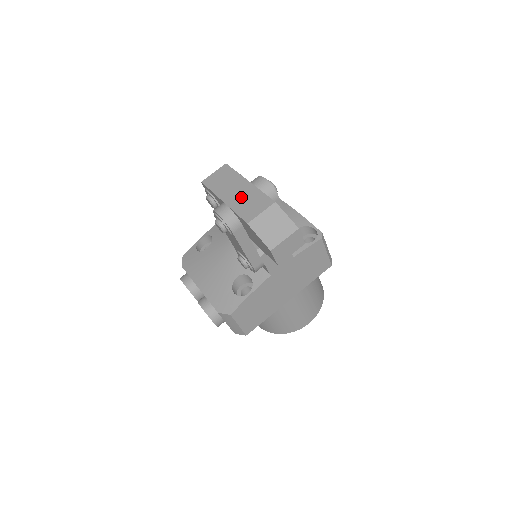
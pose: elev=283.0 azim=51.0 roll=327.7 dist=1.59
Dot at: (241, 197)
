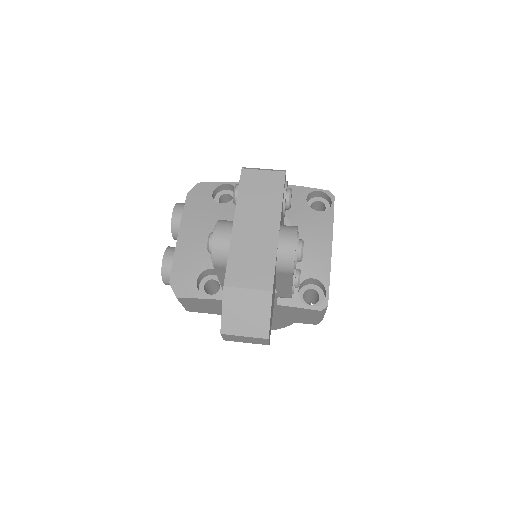
Dot at: (252, 241)
